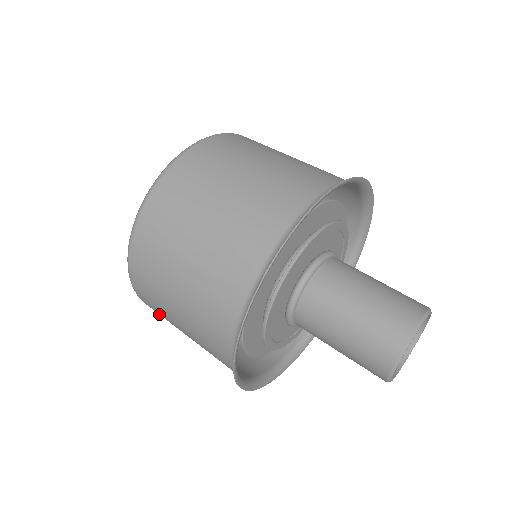
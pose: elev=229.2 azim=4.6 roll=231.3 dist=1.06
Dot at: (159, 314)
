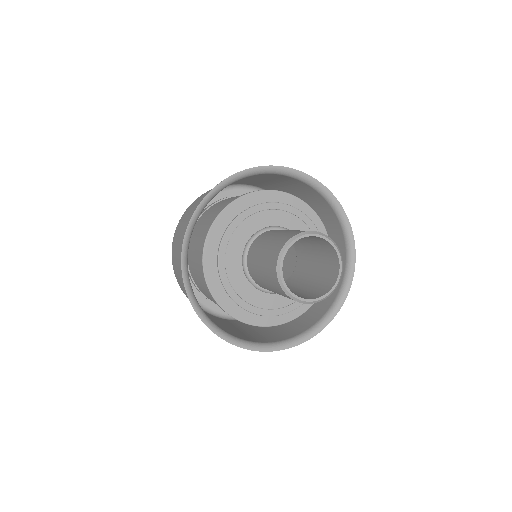
Dot at: occluded
